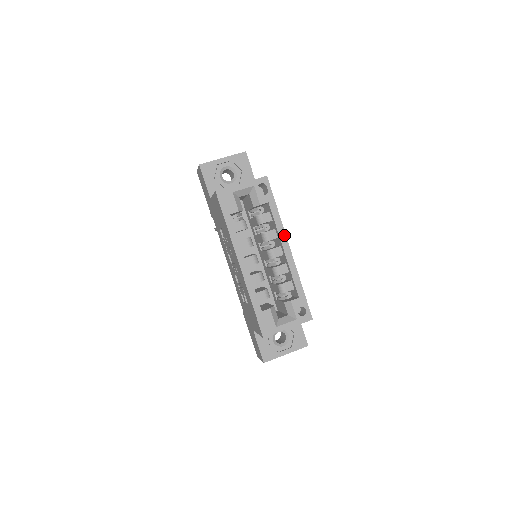
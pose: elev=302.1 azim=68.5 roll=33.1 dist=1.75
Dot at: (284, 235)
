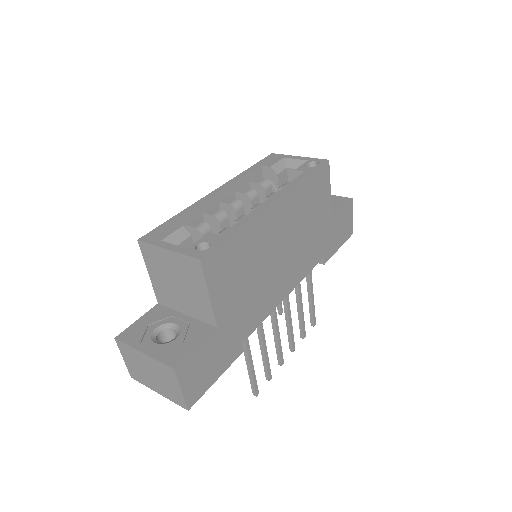
Dot at: (285, 192)
